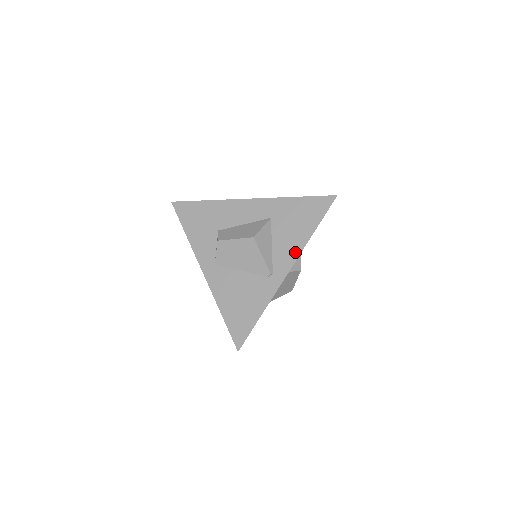
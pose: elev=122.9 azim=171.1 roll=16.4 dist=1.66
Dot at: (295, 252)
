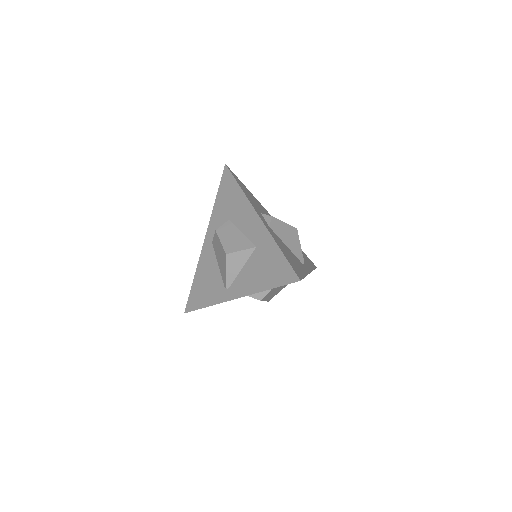
Dot at: (247, 290)
